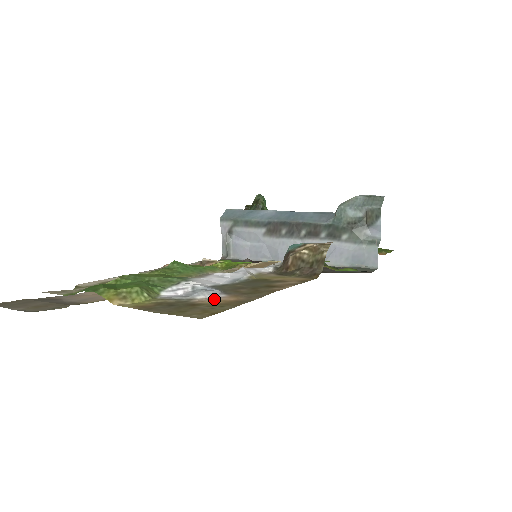
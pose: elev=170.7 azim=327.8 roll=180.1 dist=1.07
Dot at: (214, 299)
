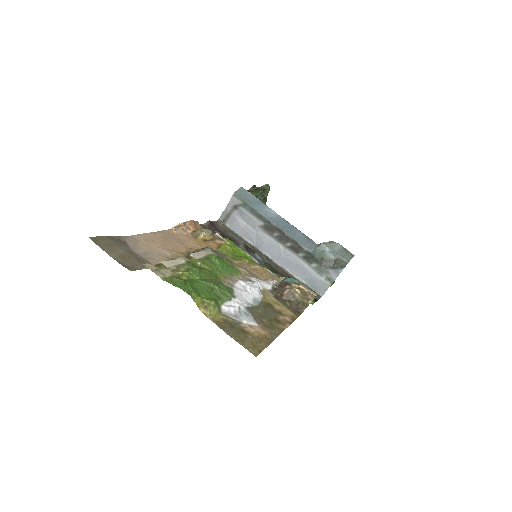
Dot at: (253, 328)
